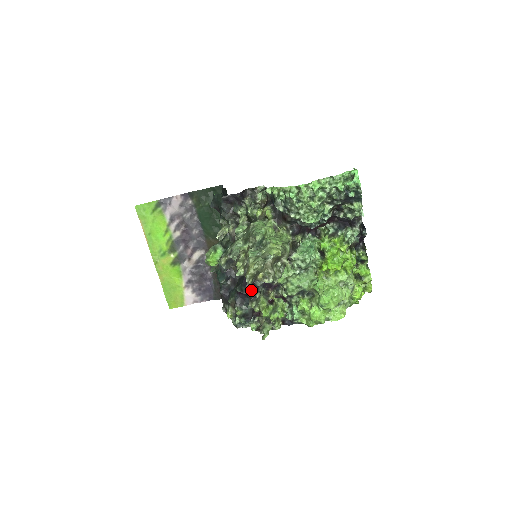
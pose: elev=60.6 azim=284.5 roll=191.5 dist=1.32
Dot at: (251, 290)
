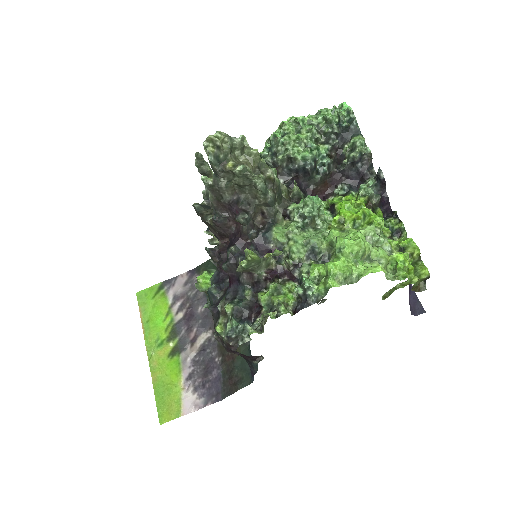
Dot at: (239, 254)
